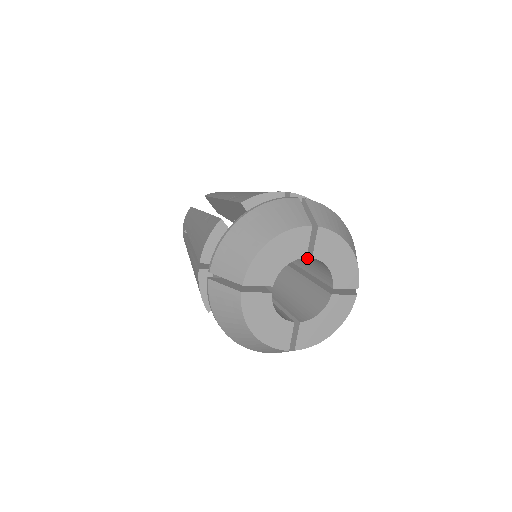
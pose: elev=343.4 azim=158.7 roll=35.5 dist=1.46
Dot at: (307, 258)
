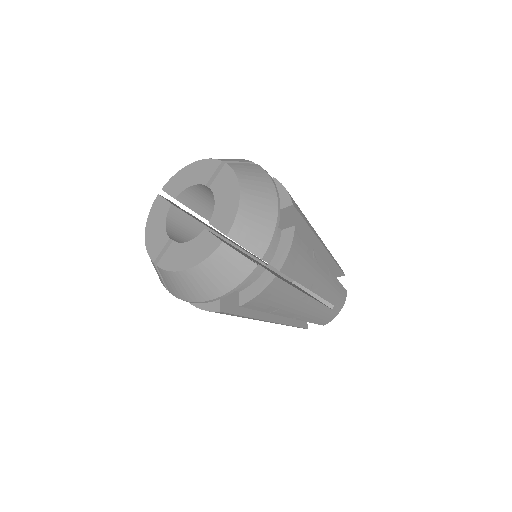
Dot at: occluded
